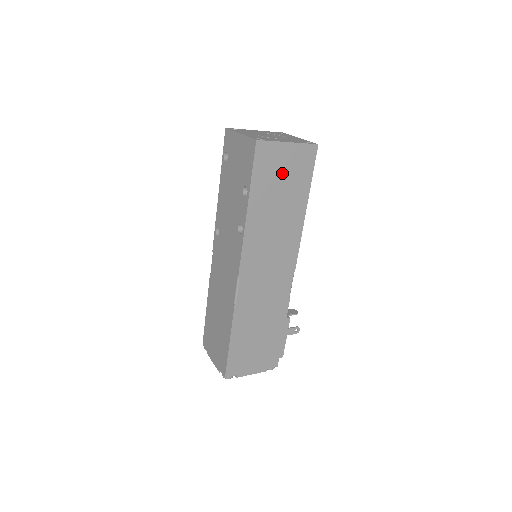
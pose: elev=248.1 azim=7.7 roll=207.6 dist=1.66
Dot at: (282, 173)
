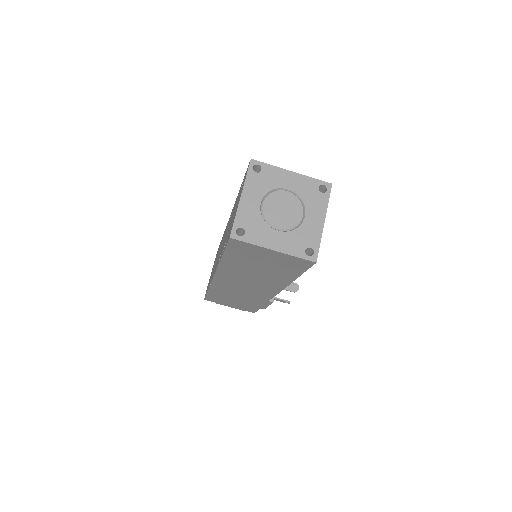
Dot at: (264, 259)
